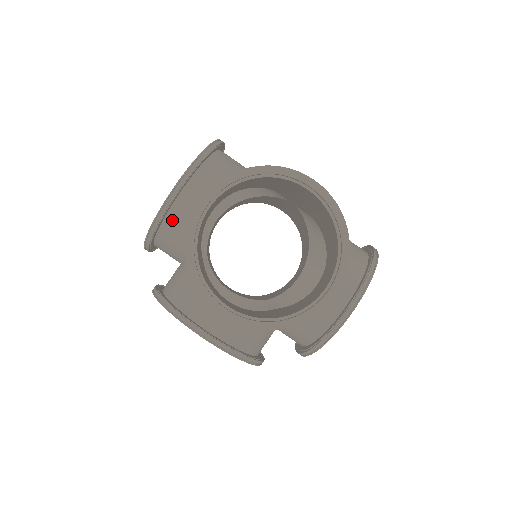
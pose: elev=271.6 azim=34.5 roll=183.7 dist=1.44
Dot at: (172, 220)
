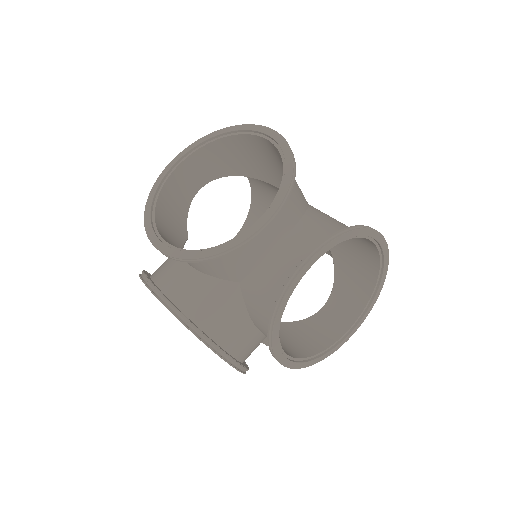
Dot at: occluded
